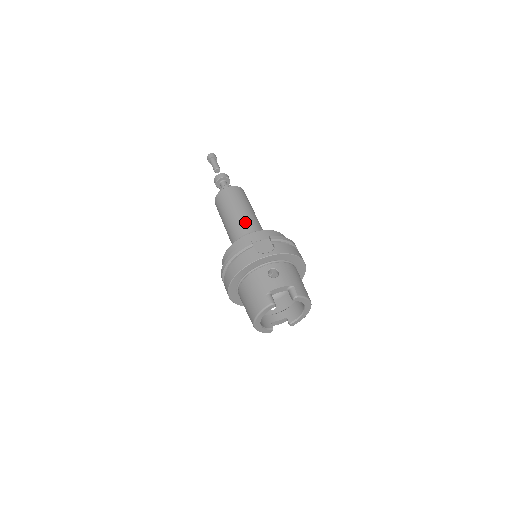
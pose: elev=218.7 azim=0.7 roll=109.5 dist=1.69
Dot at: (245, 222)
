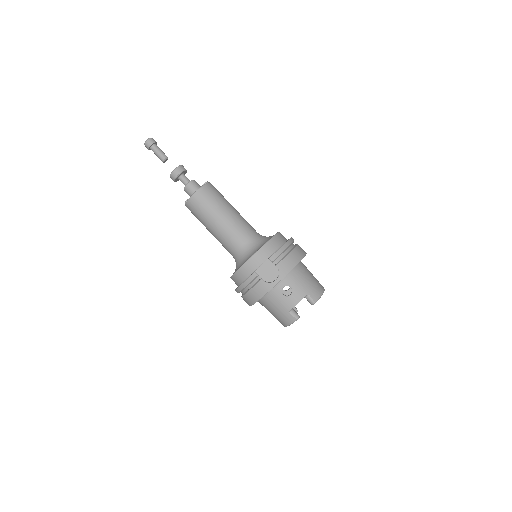
Dot at: (233, 234)
